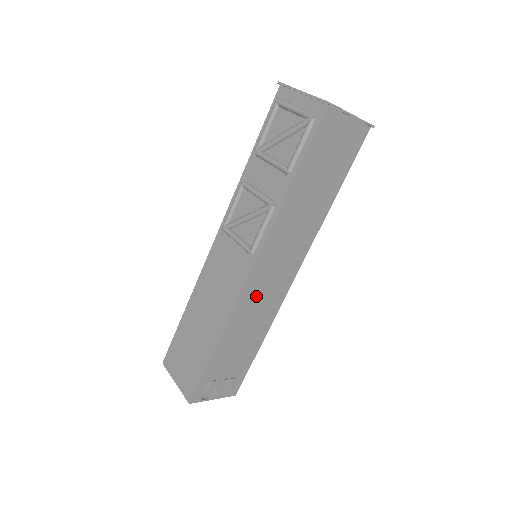
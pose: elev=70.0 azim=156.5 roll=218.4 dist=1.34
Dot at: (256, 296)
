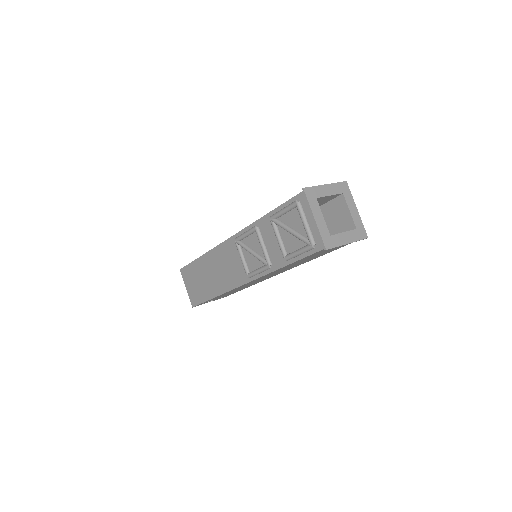
Dot at: occluded
